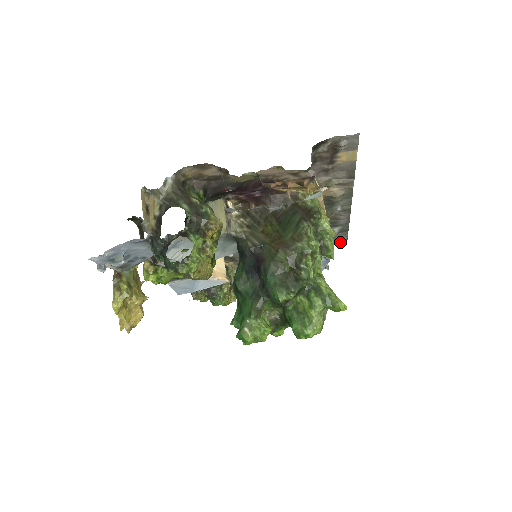
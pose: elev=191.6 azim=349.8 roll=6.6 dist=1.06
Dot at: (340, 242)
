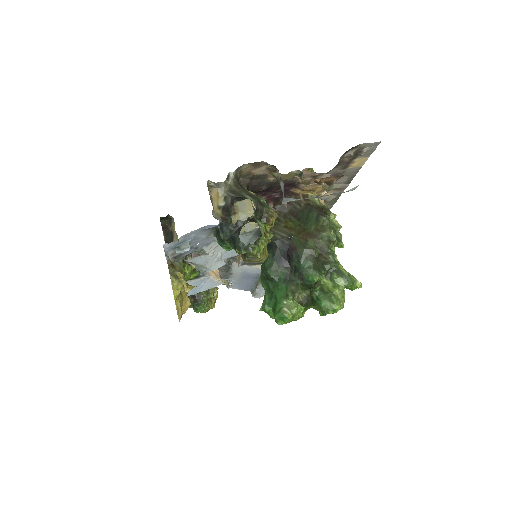
Dot at: occluded
